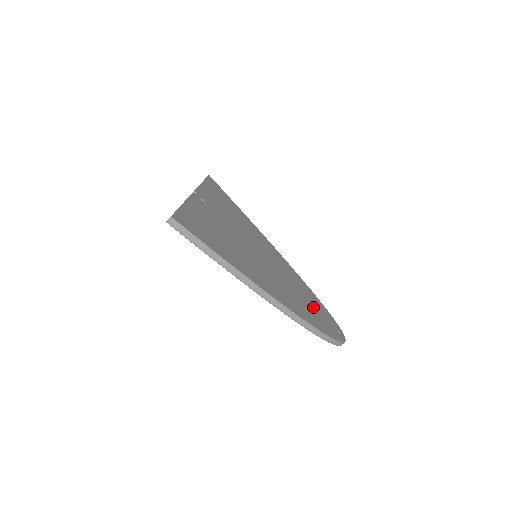
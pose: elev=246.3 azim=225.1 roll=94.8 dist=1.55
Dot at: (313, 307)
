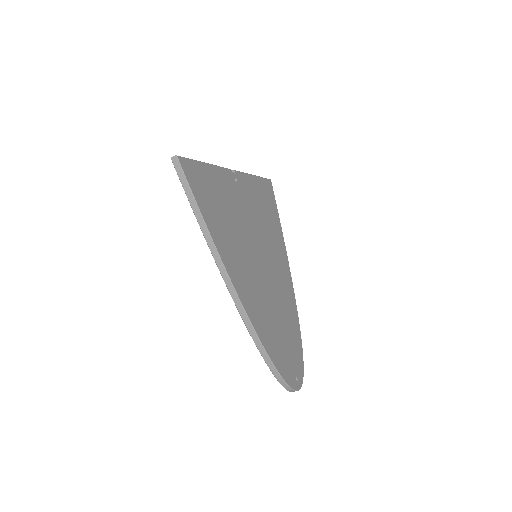
Dot at: (284, 337)
